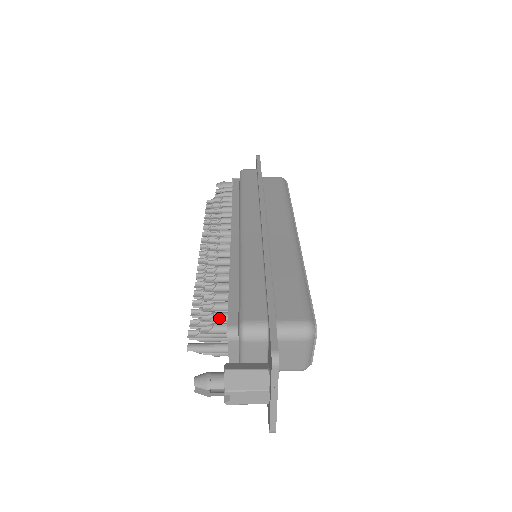
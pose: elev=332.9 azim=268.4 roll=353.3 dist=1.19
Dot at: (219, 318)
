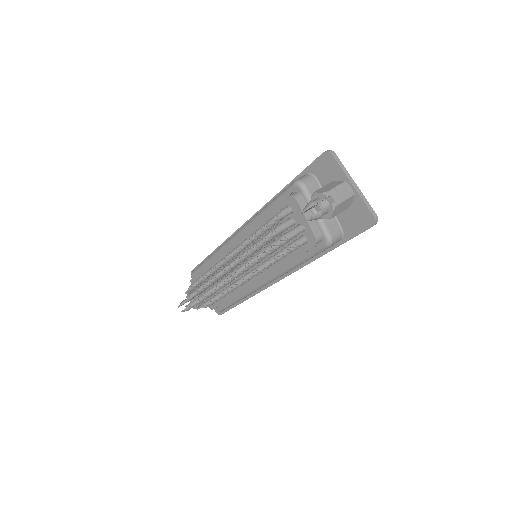
Dot at: occluded
